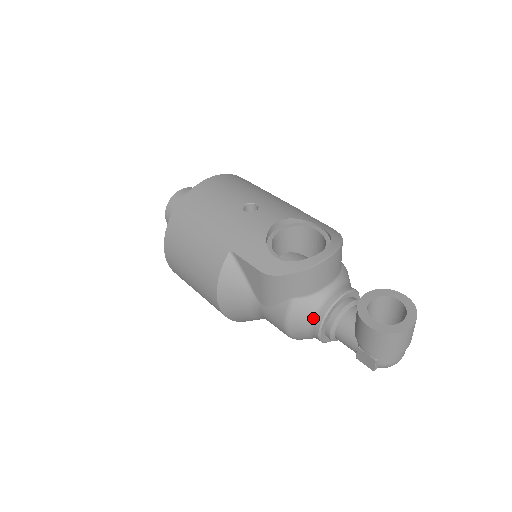
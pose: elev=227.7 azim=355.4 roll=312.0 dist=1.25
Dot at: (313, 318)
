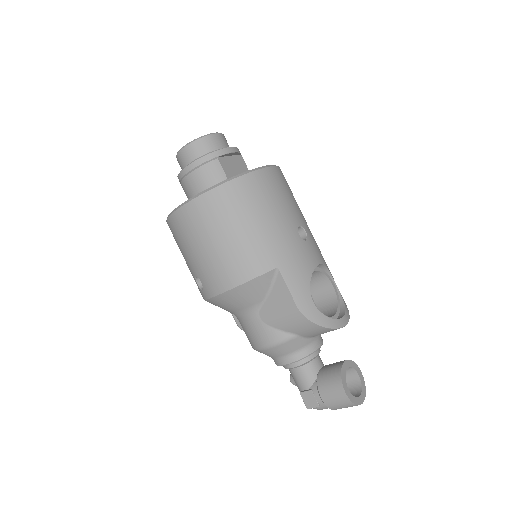
Dot at: (294, 353)
